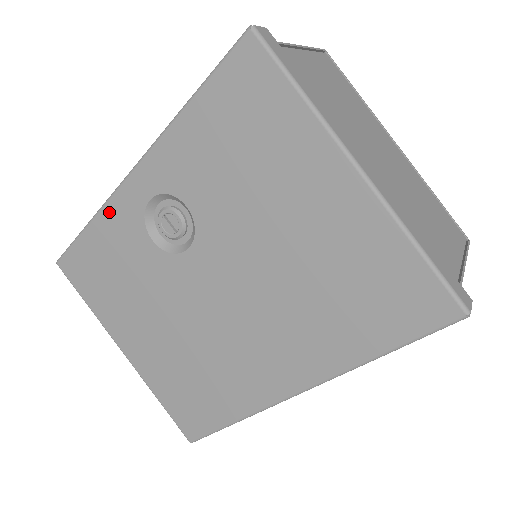
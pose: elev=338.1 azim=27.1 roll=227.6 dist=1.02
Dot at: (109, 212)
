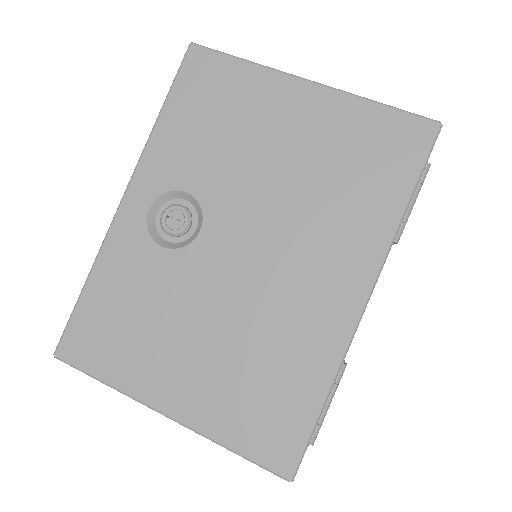
Dot at: (109, 250)
